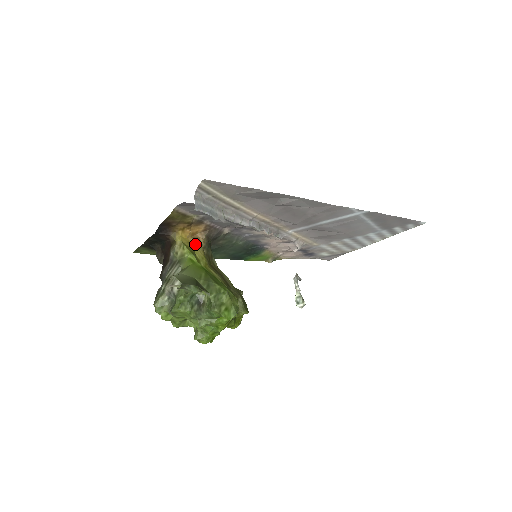
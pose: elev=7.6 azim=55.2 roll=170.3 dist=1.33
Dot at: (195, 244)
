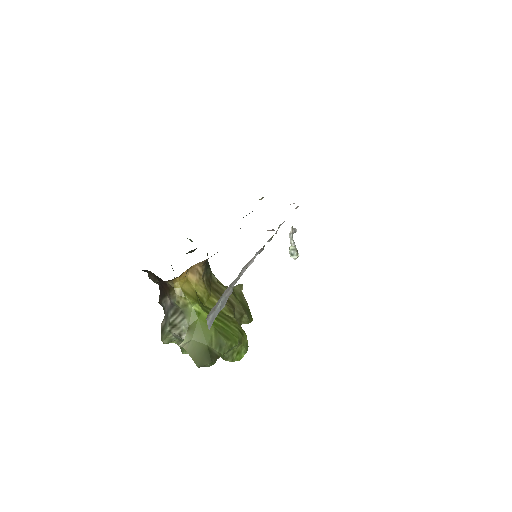
Dot at: (194, 279)
